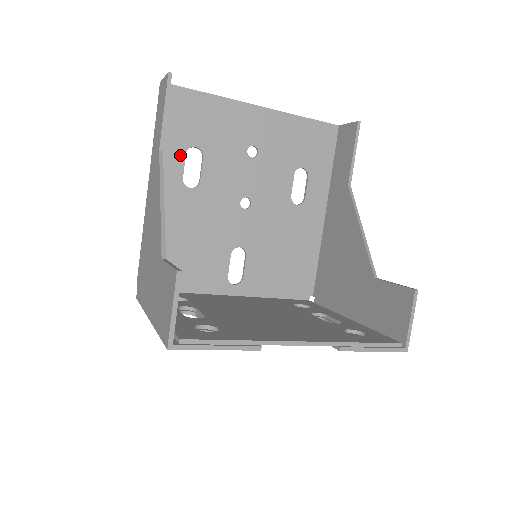
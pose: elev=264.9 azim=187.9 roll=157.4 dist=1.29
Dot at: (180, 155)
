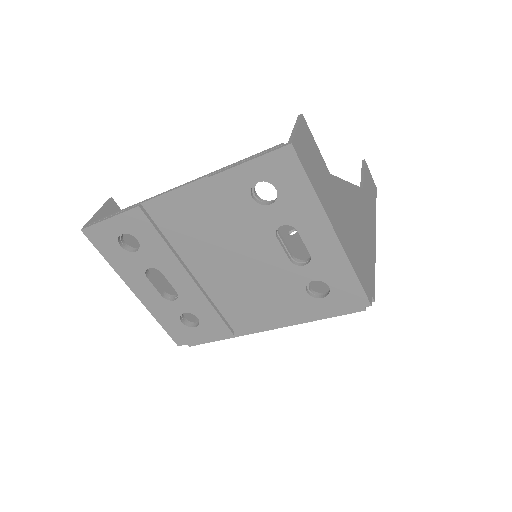
Dot at: occluded
